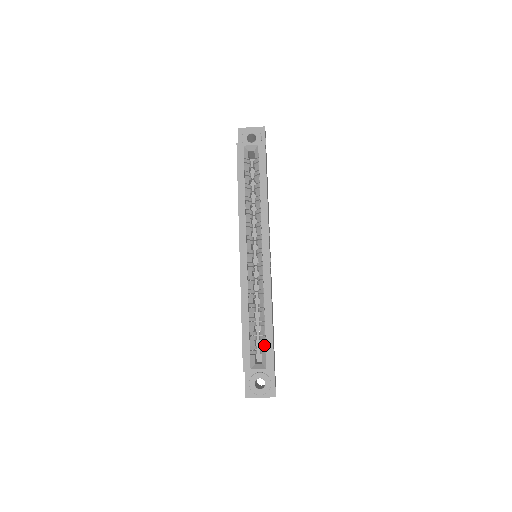
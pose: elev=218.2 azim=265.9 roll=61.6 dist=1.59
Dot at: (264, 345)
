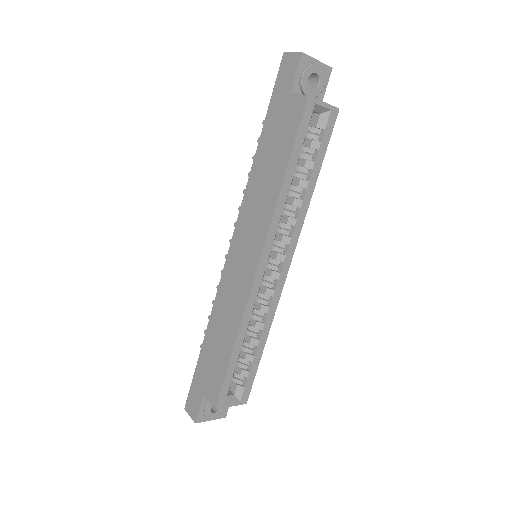
Dot at: occluded
